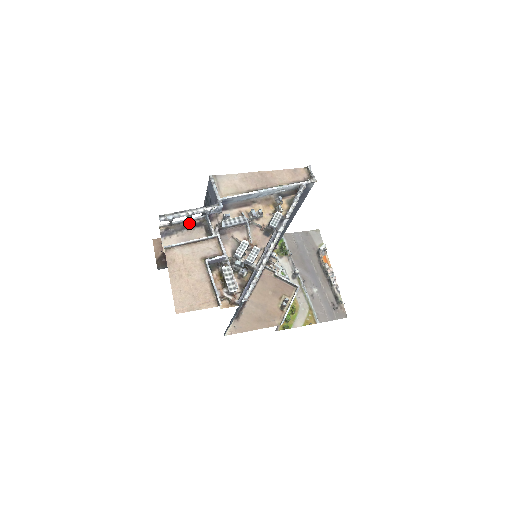
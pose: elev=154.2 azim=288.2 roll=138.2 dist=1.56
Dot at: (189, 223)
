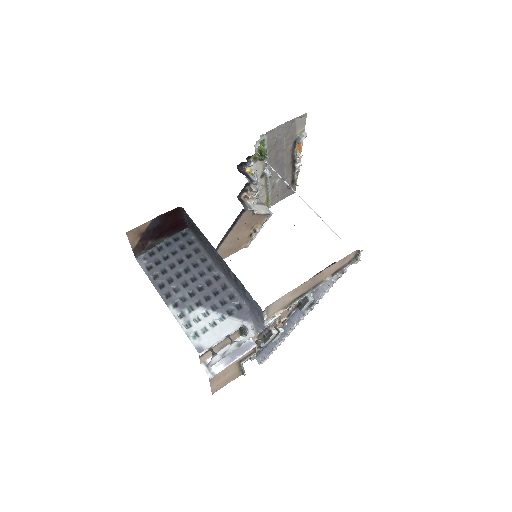
Dot at: (226, 335)
